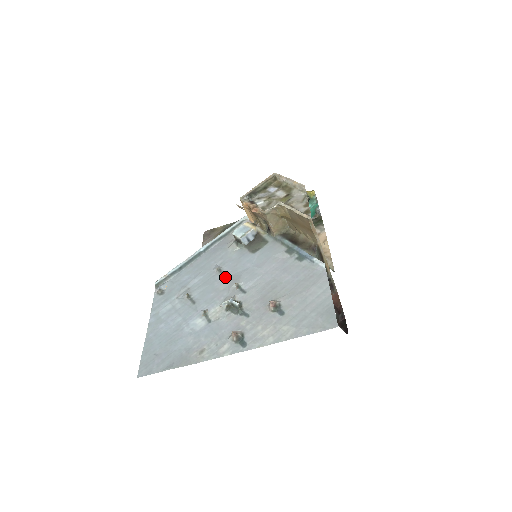
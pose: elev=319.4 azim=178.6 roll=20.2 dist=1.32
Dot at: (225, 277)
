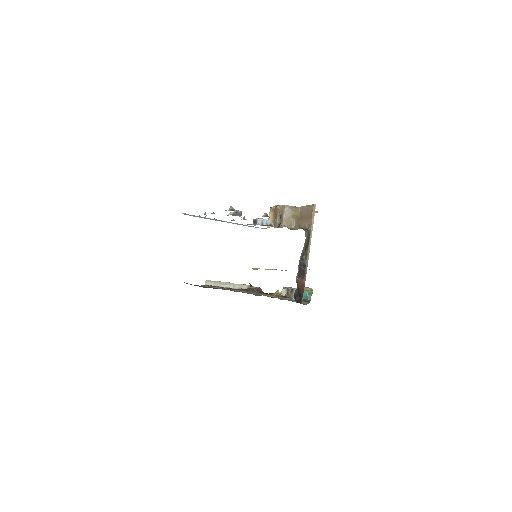
Dot at: occluded
